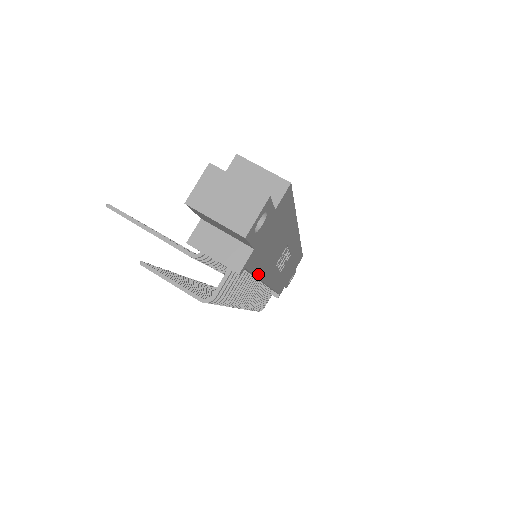
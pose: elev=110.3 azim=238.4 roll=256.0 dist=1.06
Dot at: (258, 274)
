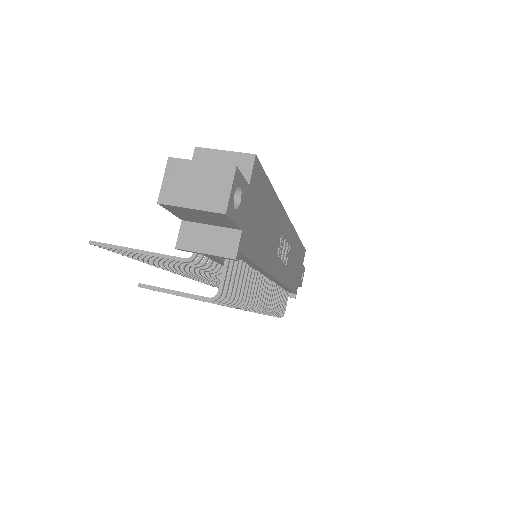
Dot at: (259, 263)
